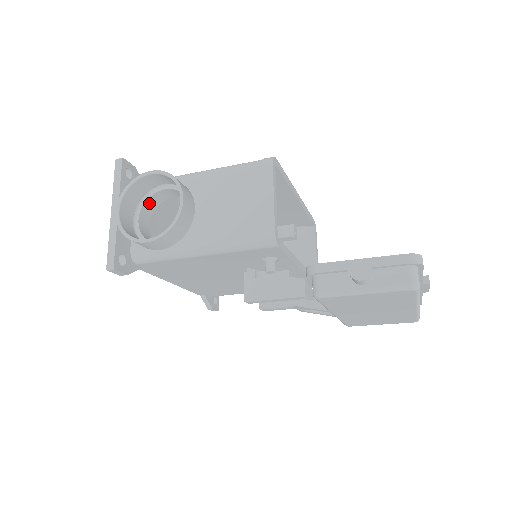
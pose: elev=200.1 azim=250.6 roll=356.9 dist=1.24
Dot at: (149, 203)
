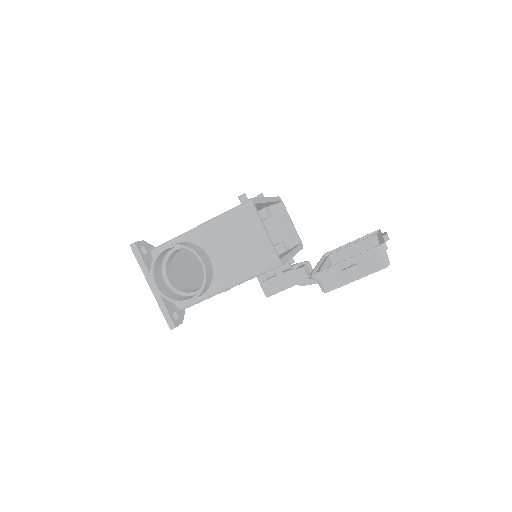
Dot at: (168, 262)
